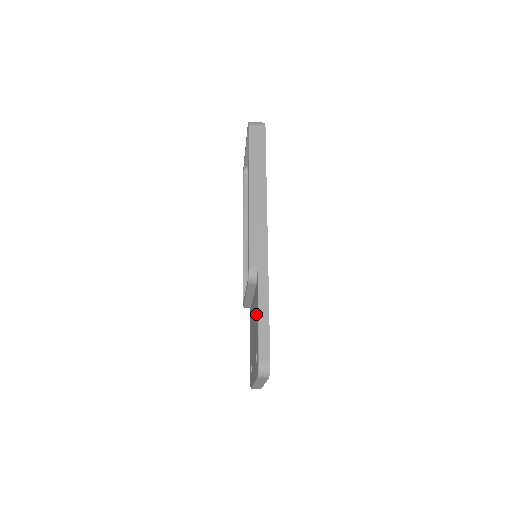
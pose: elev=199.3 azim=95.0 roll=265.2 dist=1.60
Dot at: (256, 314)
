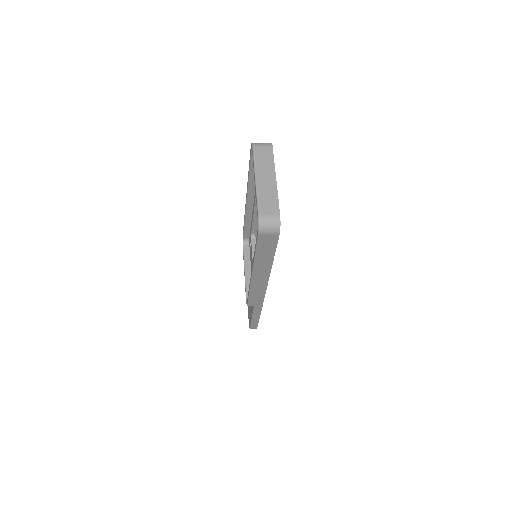
Dot at: (251, 307)
